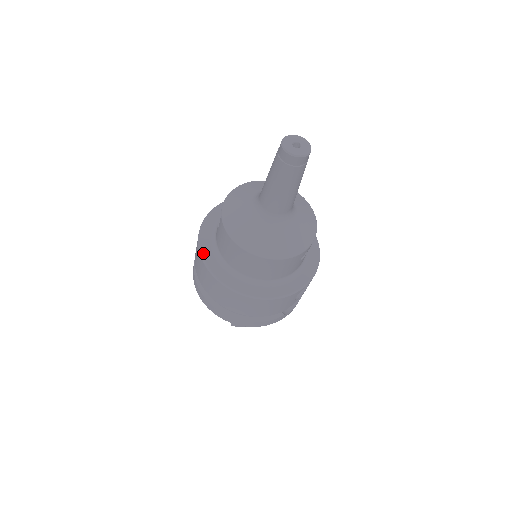
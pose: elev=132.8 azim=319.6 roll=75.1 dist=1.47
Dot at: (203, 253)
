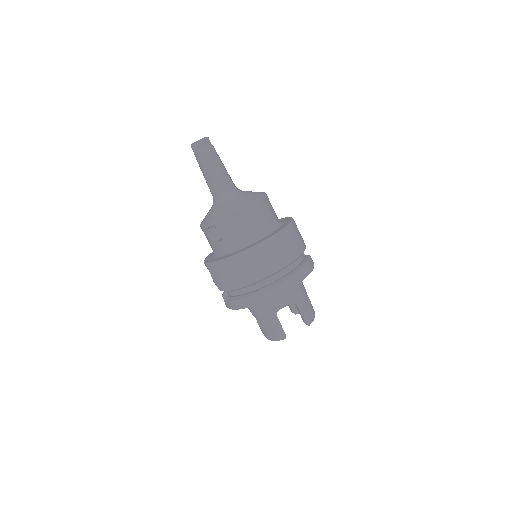
Dot at: (233, 255)
